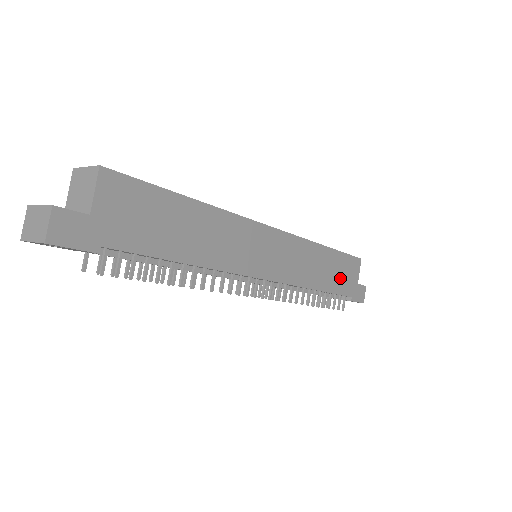
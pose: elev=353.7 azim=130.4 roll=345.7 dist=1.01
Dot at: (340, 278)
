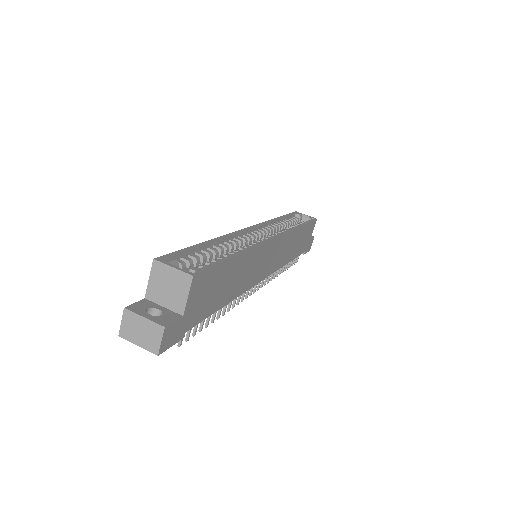
Dot at: (302, 243)
